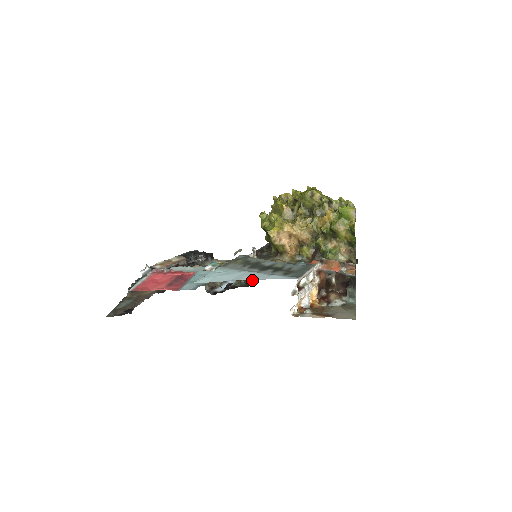
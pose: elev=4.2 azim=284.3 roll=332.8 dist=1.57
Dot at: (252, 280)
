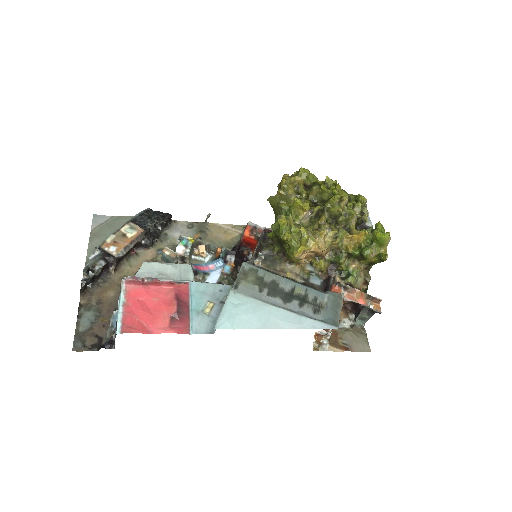
Dot at: (238, 272)
